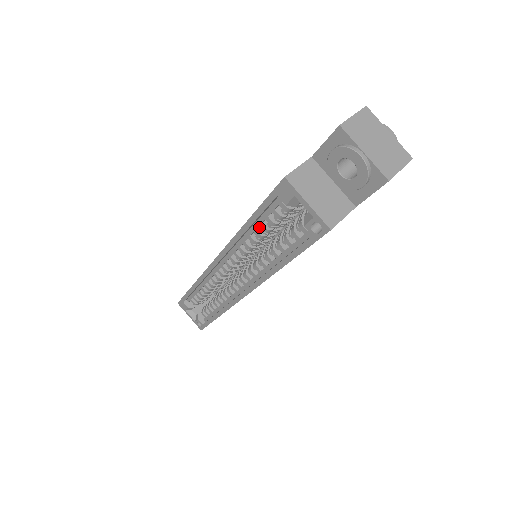
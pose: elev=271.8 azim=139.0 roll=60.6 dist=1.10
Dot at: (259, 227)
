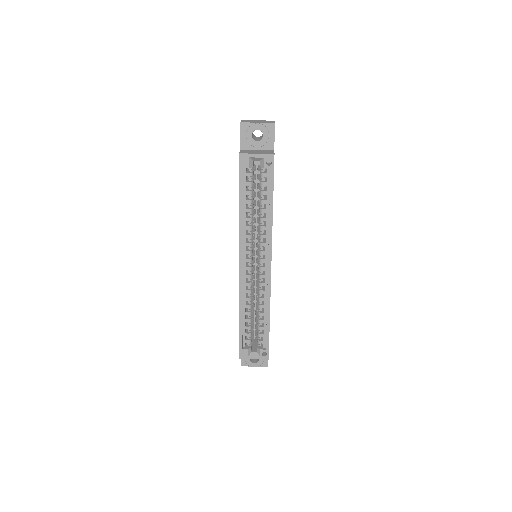
Dot at: (246, 208)
